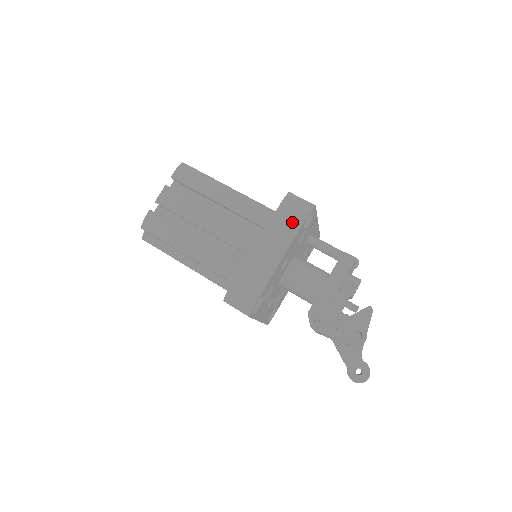
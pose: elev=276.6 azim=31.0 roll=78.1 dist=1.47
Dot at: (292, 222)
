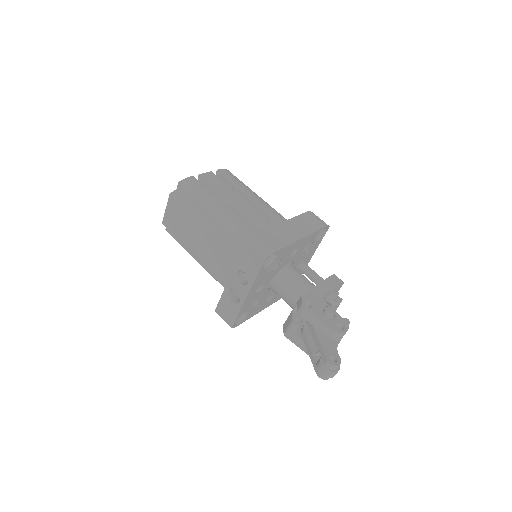
Dot at: (313, 224)
